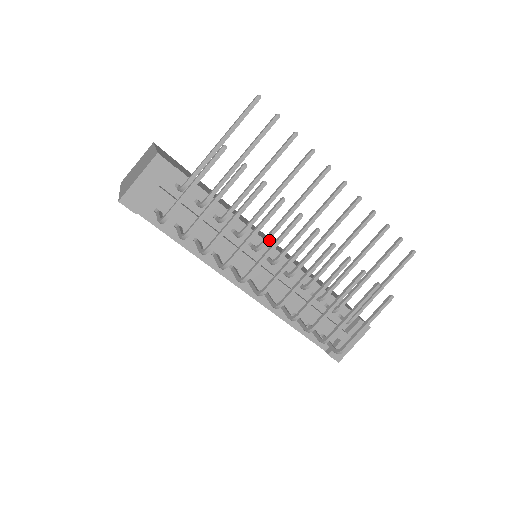
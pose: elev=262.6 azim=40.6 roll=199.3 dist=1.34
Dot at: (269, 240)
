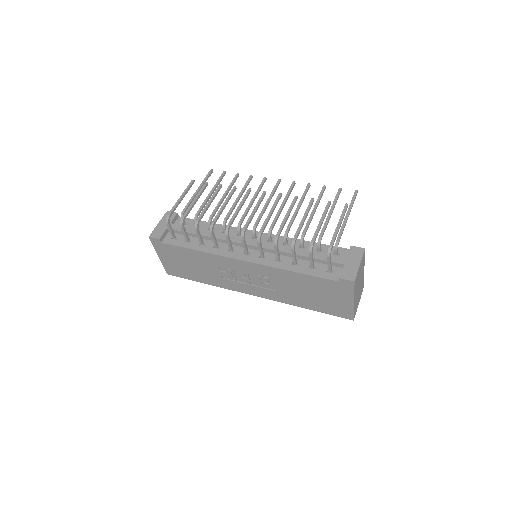
Dot at: occluded
